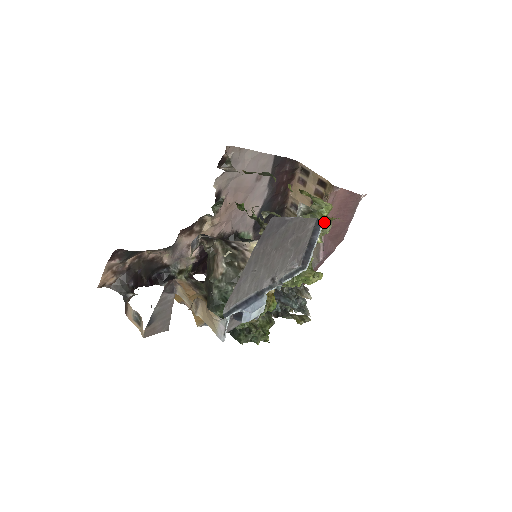
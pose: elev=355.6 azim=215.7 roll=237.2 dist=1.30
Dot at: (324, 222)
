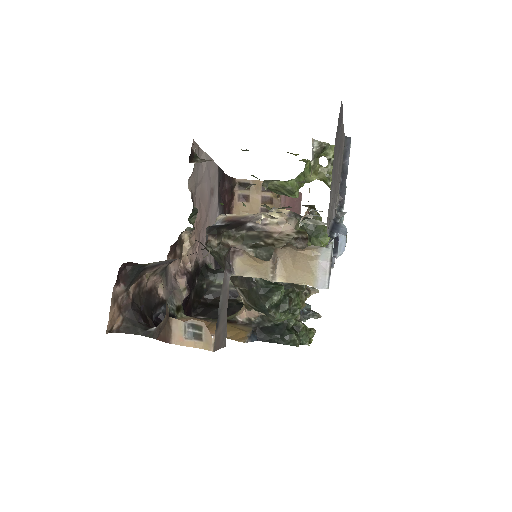
Dot at: occluded
